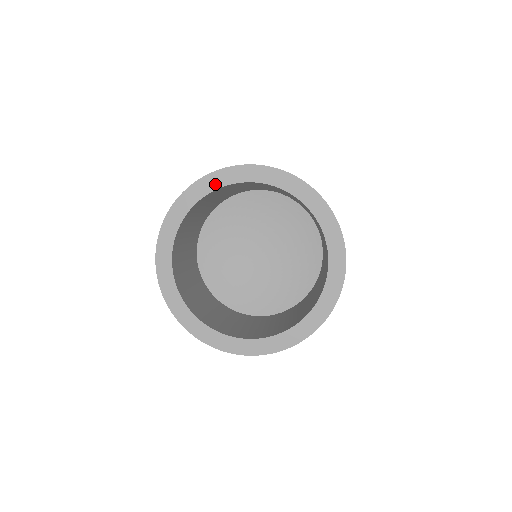
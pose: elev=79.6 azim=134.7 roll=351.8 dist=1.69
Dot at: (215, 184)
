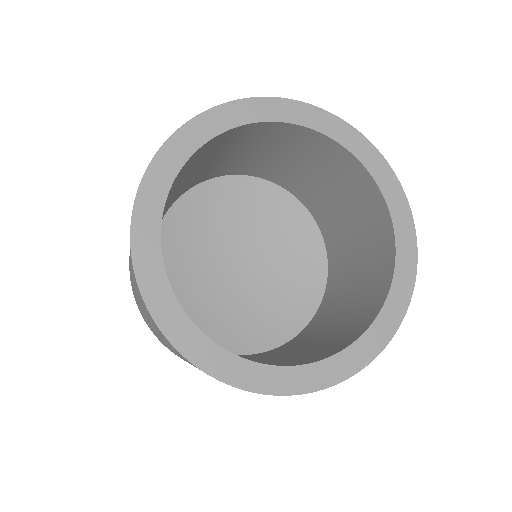
Dot at: (287, 115)
